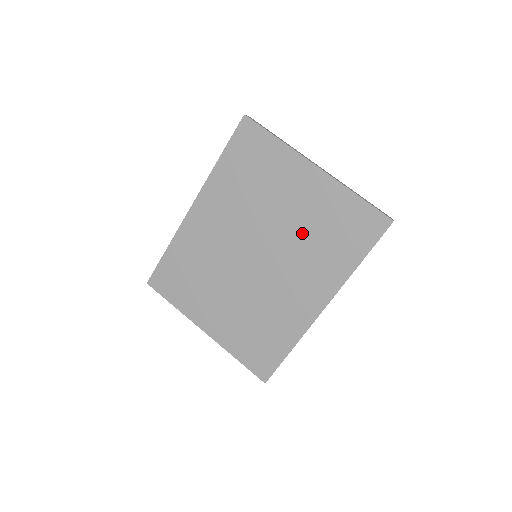
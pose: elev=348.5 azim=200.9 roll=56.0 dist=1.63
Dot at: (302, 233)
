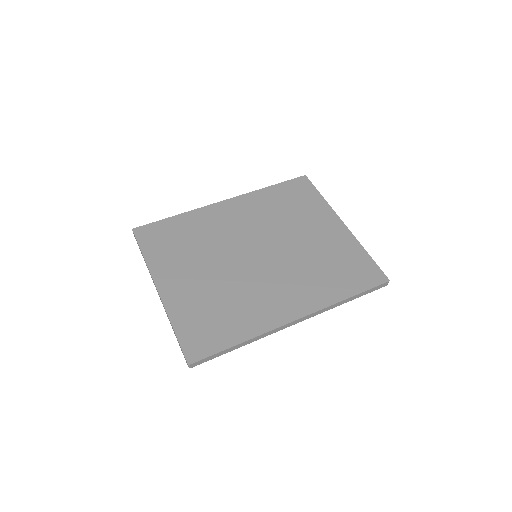
Dot at: (309, 256)
